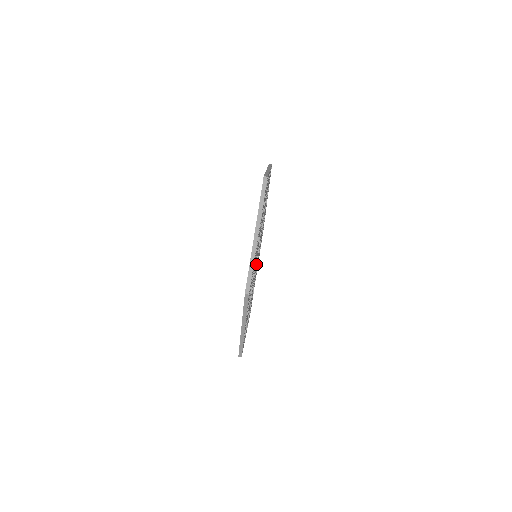
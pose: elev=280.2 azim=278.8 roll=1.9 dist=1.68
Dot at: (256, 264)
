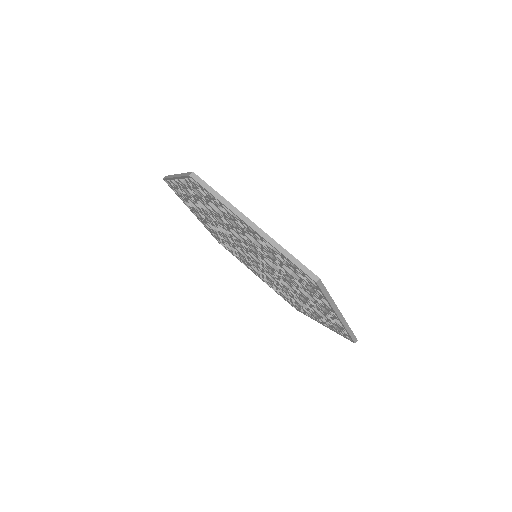
Dot at: occluded
